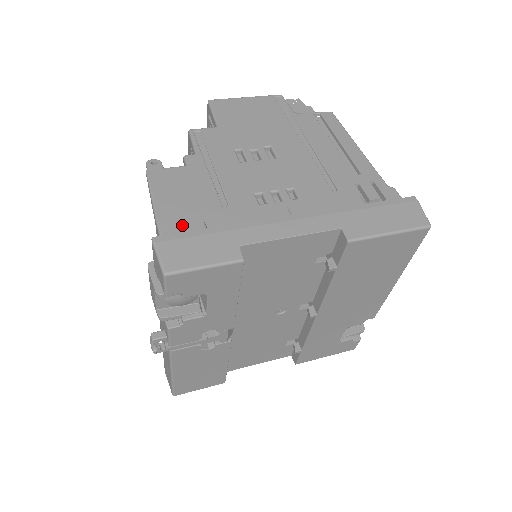
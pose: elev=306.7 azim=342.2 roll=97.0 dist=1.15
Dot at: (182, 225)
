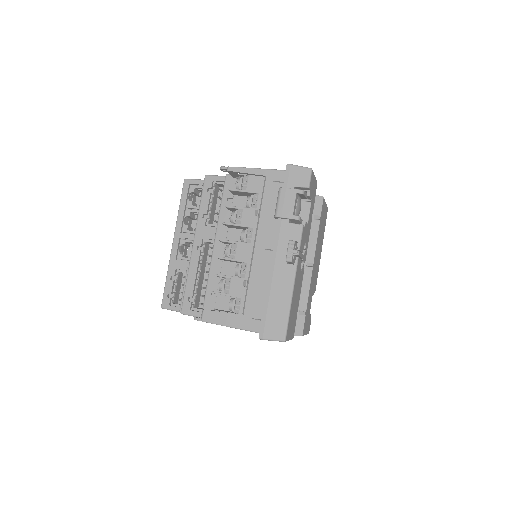
Dot at: occluded
